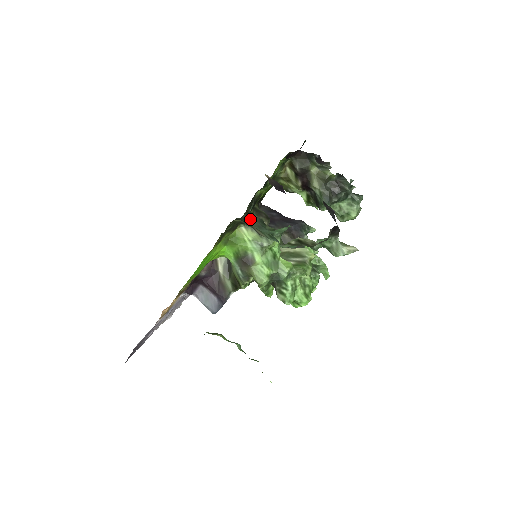
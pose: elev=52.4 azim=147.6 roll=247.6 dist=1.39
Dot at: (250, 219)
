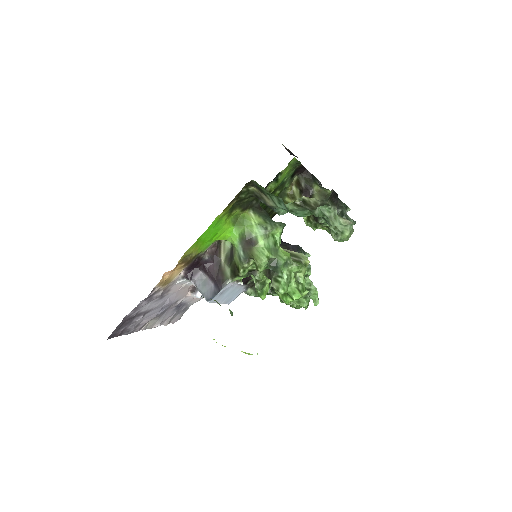
Dot at: (259, 208)
